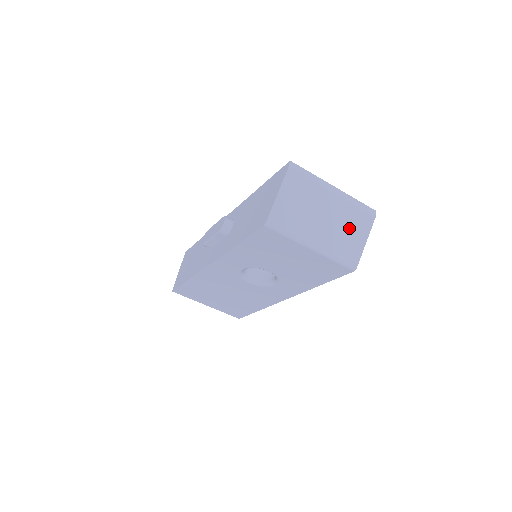
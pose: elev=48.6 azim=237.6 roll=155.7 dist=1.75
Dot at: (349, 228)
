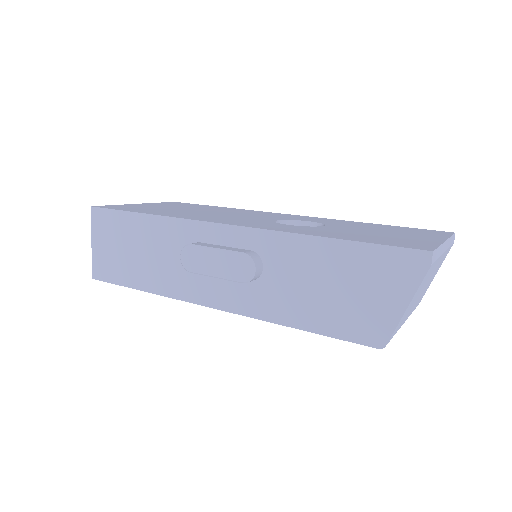
Dot at: occluded
